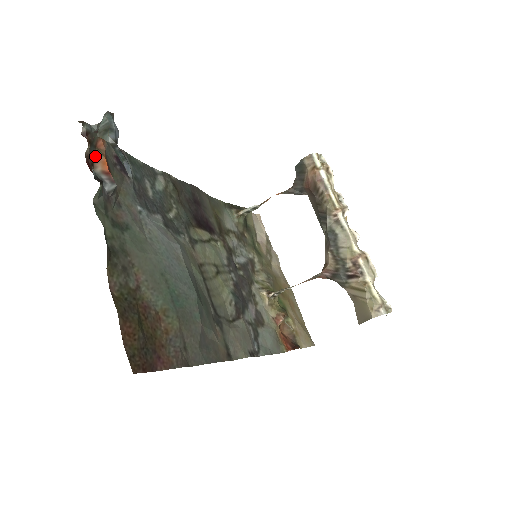
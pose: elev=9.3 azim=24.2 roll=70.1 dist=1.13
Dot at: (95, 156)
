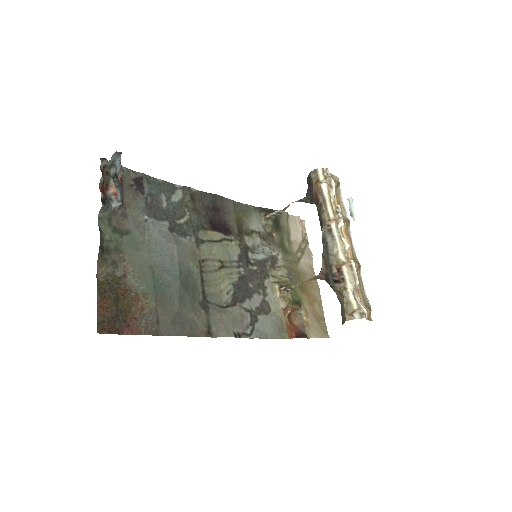
Dot at: (110, 182)
